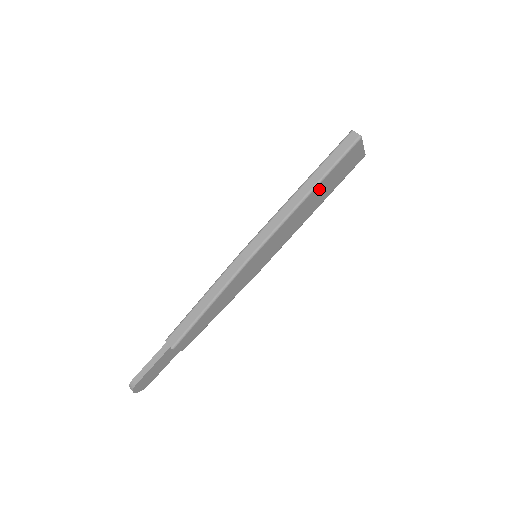
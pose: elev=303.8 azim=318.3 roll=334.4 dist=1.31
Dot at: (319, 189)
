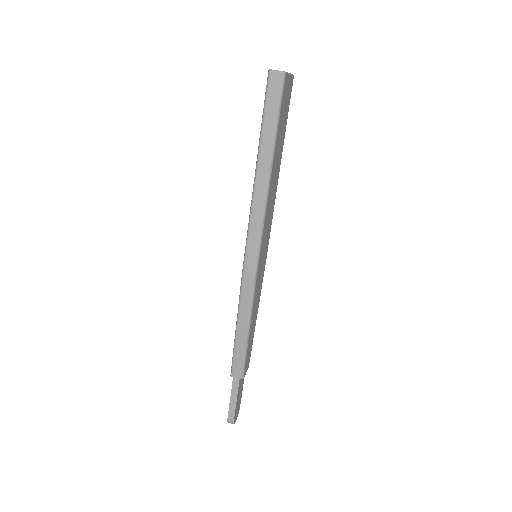
Dot at: (275, 157)
